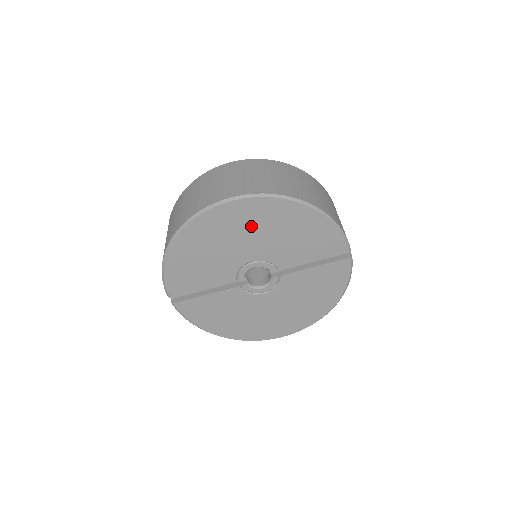
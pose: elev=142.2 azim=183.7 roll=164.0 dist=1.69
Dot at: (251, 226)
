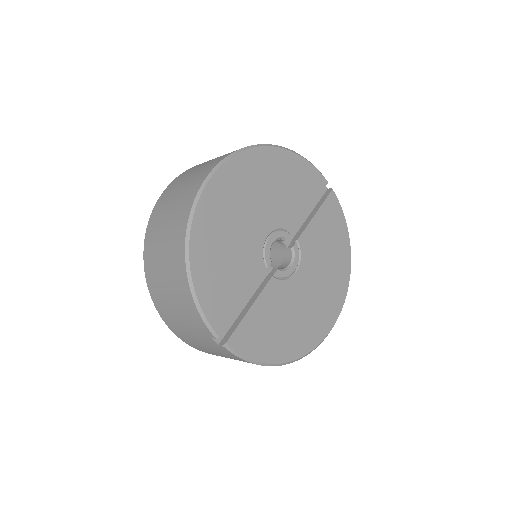
Dot at: (248, 191)
